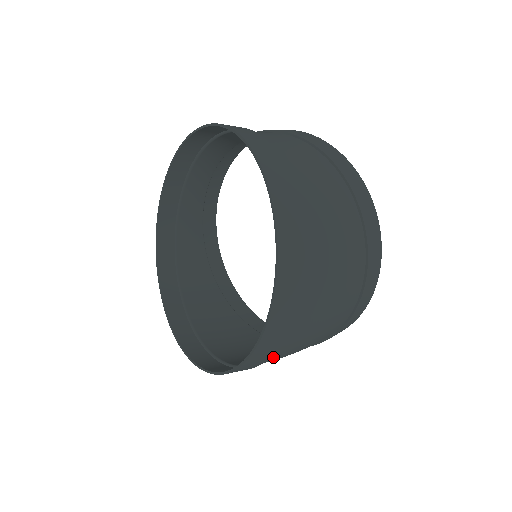
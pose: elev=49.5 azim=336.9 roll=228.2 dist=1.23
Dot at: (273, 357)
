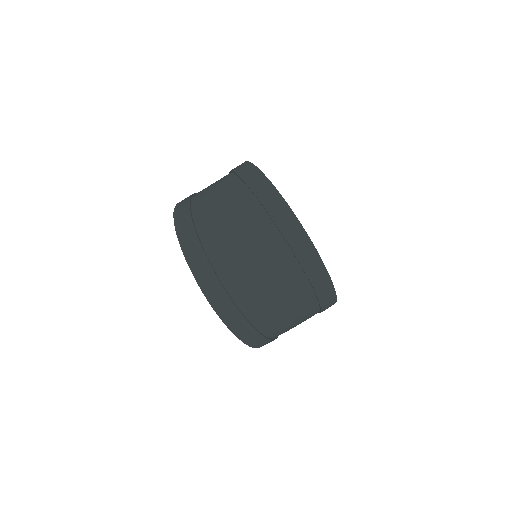
Dot at: (247, 304)
